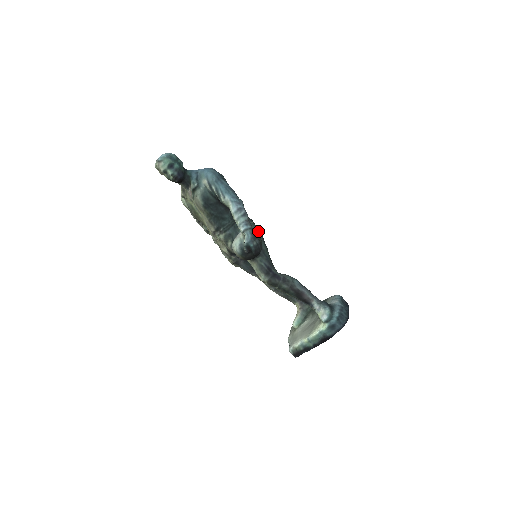
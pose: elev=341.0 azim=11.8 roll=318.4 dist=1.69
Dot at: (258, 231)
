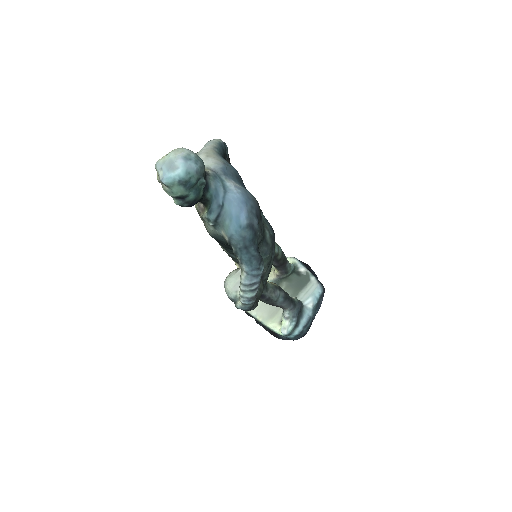
Dot at: (270, 260)
